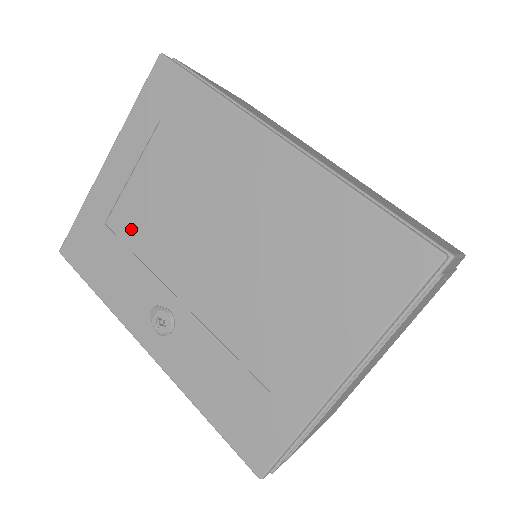
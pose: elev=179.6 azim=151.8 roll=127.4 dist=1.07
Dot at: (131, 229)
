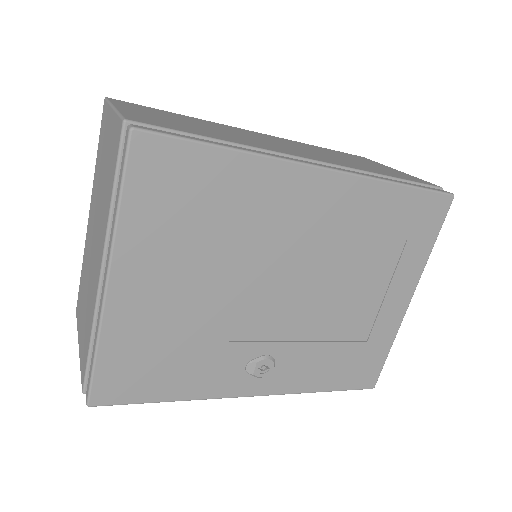
Dot at: (186, 325)
